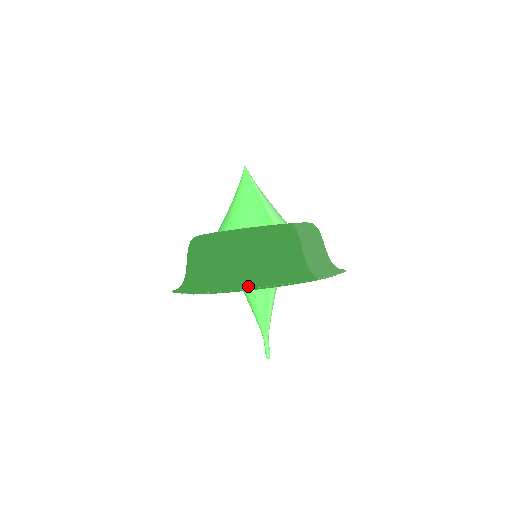
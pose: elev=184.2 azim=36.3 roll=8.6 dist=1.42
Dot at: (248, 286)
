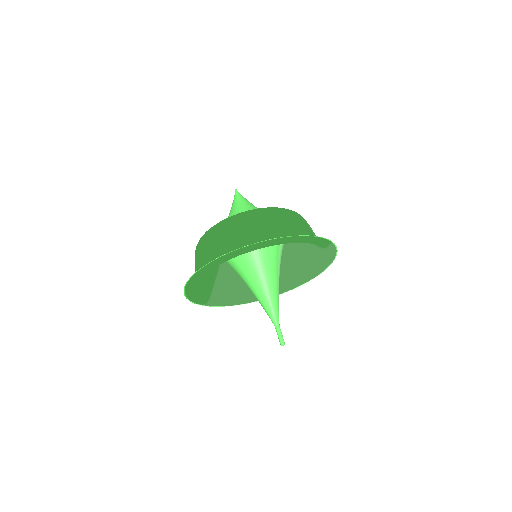
Dot at: (287, 237)
